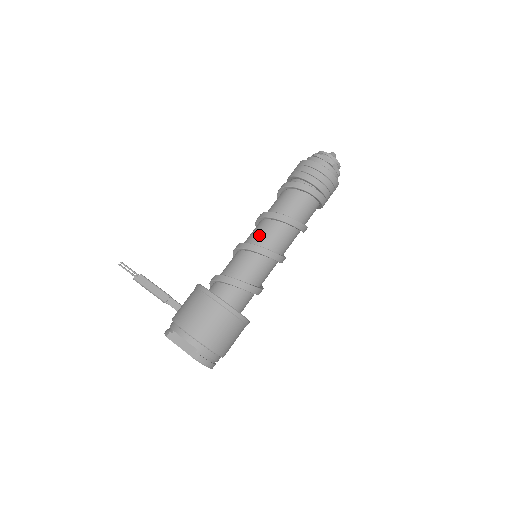
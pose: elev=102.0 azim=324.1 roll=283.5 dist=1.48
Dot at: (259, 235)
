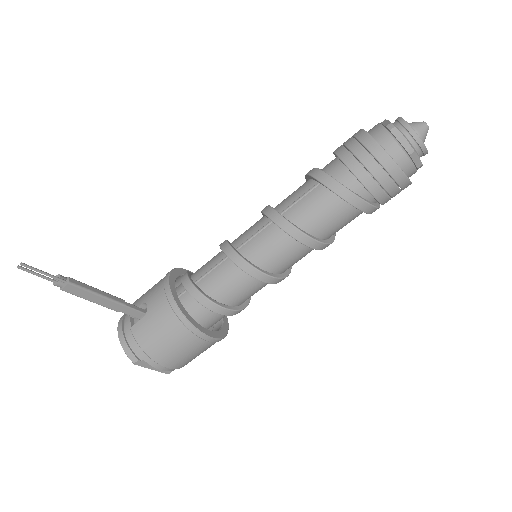
Dot at: (280, 260)
